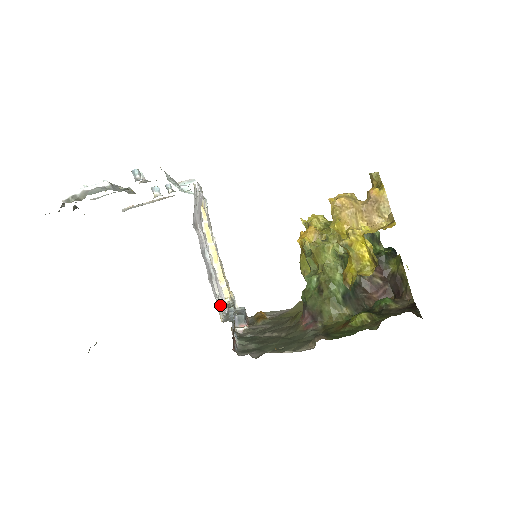
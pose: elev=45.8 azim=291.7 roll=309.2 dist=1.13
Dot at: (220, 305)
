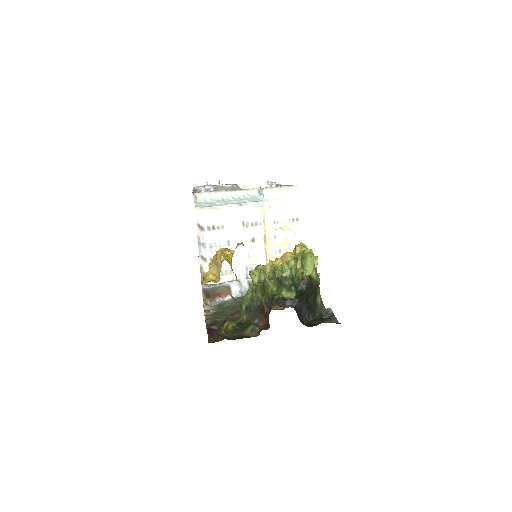
Dot at: (231, 274)
